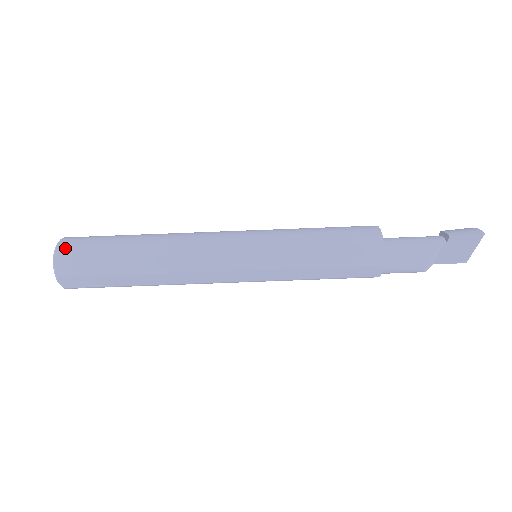
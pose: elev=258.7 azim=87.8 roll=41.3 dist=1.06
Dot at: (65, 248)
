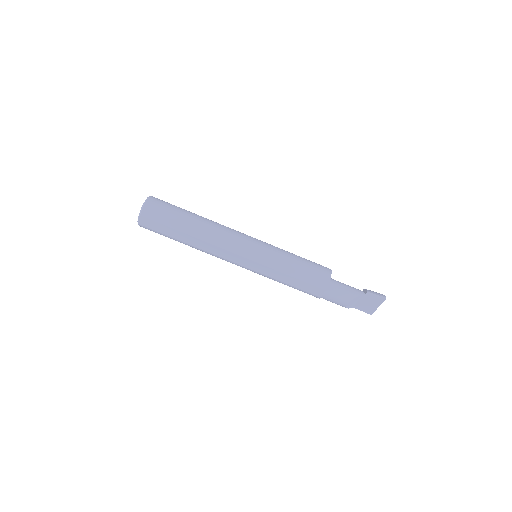
Dot at: (153, 201)
